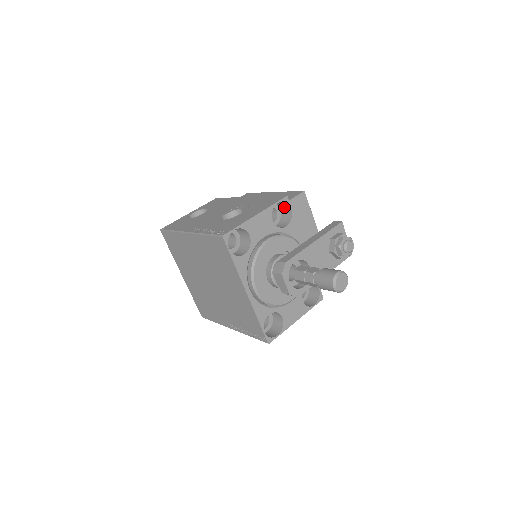
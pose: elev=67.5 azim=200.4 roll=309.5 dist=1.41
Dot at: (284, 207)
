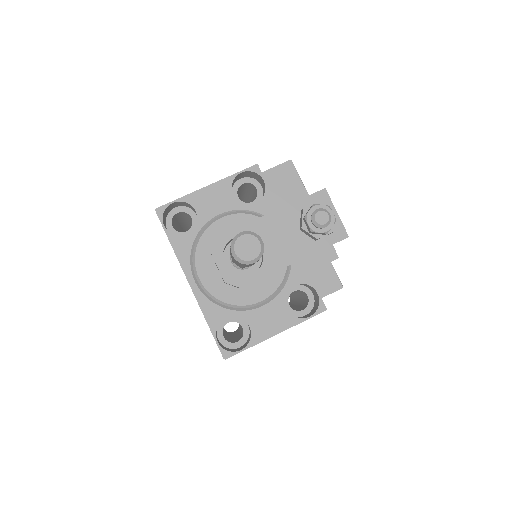
Dot at: (261, 181)
